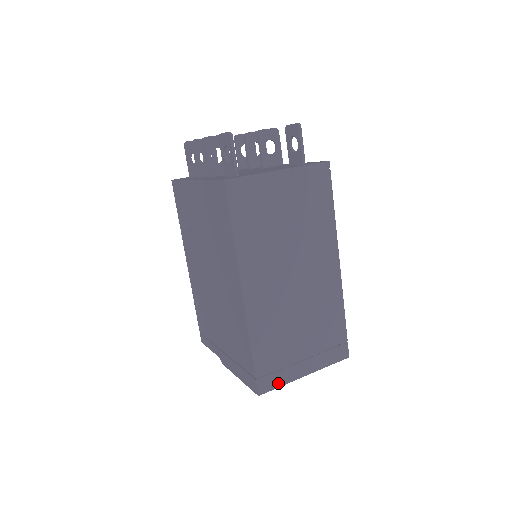
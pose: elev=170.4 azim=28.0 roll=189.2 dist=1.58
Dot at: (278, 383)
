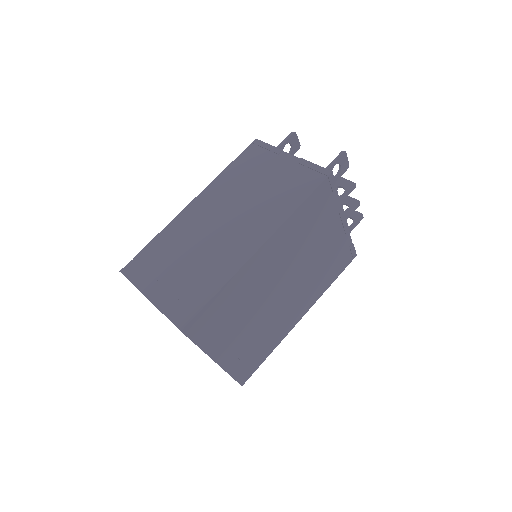
Dot at: (134, 279)
